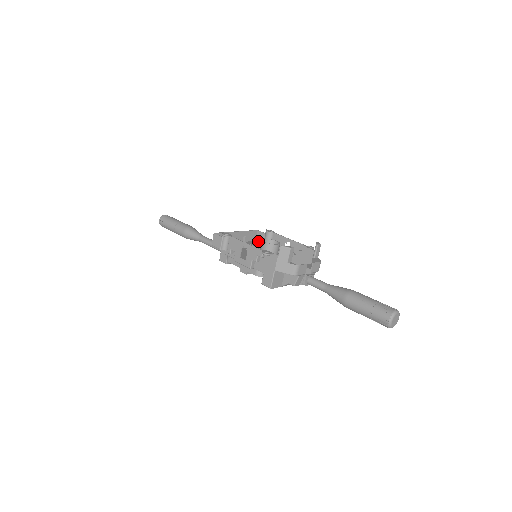
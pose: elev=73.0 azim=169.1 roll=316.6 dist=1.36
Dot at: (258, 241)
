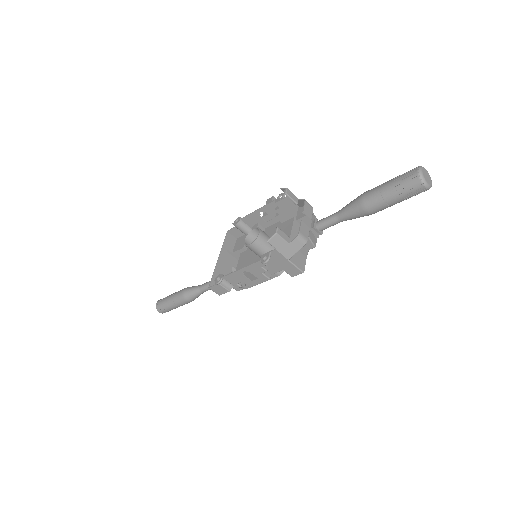
Dot at: (239, 237)
